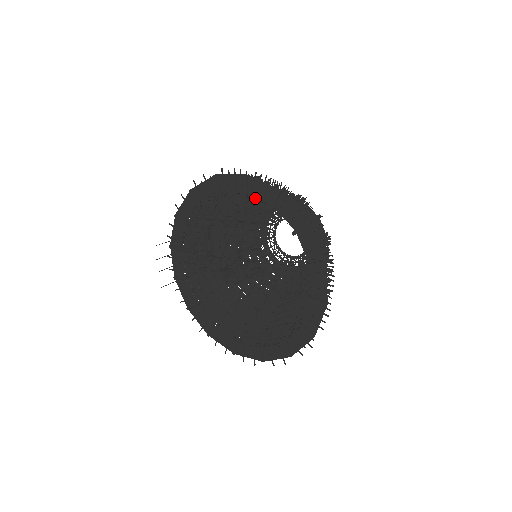
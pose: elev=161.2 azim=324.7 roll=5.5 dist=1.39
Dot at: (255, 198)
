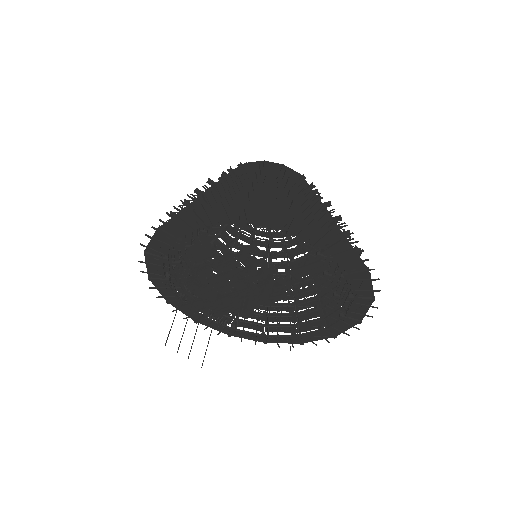
Dot at: occluded
